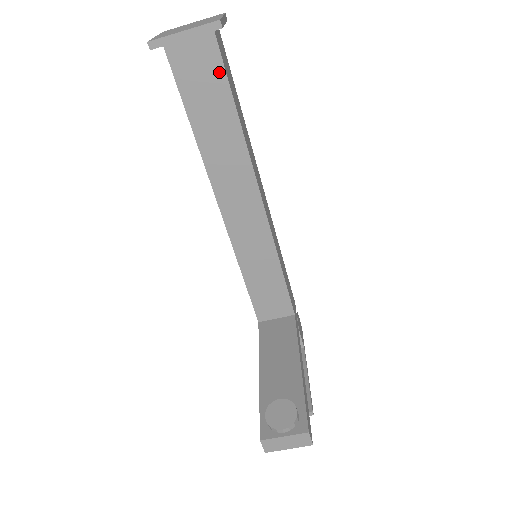
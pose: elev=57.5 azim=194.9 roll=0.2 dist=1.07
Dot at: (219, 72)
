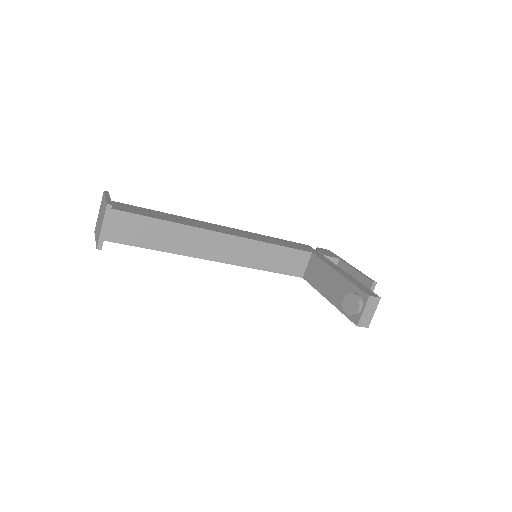
Dot at: (134, 218)
